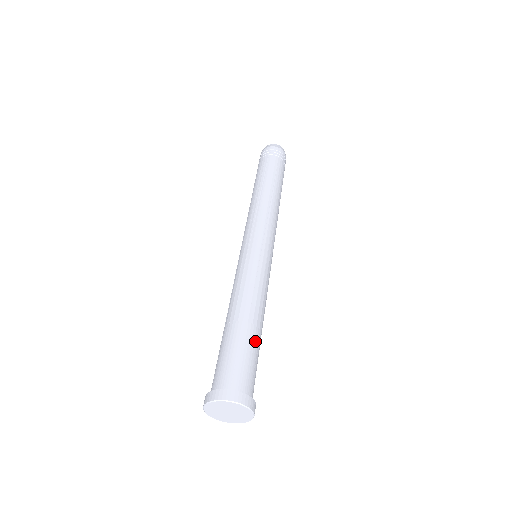
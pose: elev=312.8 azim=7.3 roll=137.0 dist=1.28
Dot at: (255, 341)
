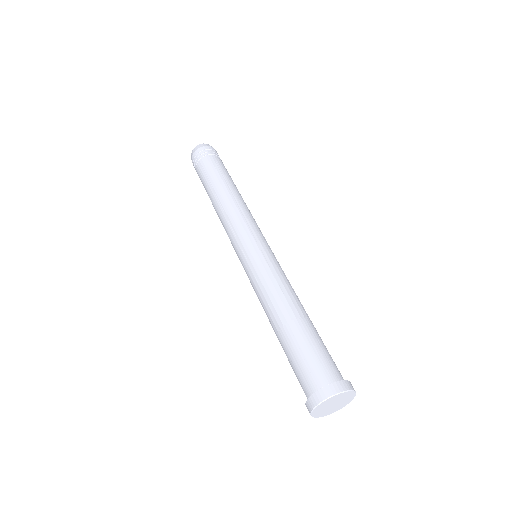
Dot at: occluded
